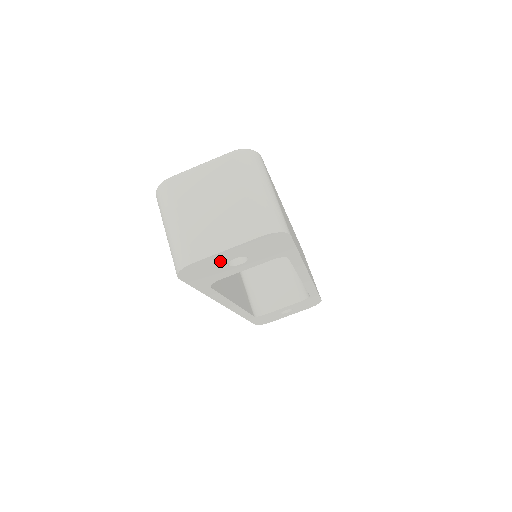
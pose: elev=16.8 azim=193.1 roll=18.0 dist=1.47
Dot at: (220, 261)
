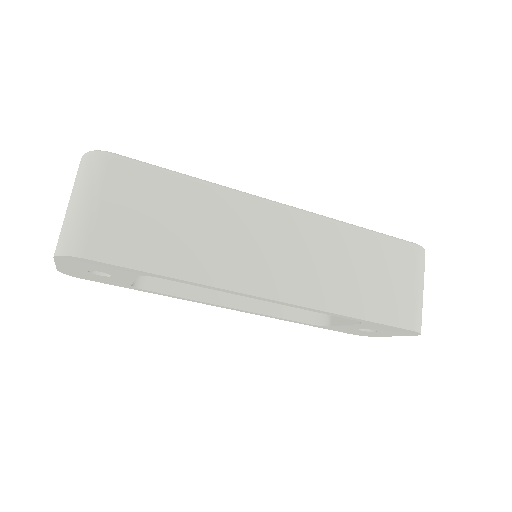
Dot at: (80, 271)
